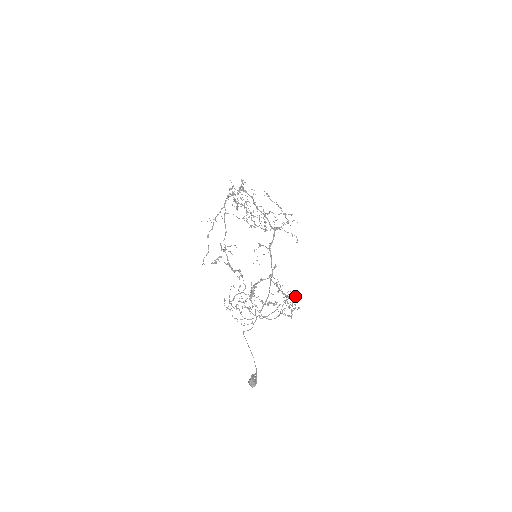
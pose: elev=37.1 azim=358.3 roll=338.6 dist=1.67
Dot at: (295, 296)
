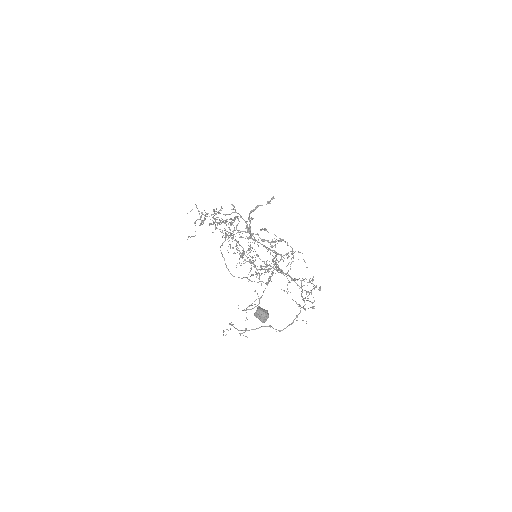
Dot at: (312, 283)
